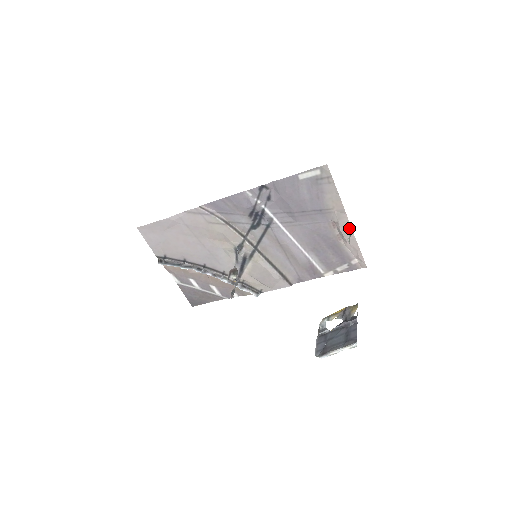
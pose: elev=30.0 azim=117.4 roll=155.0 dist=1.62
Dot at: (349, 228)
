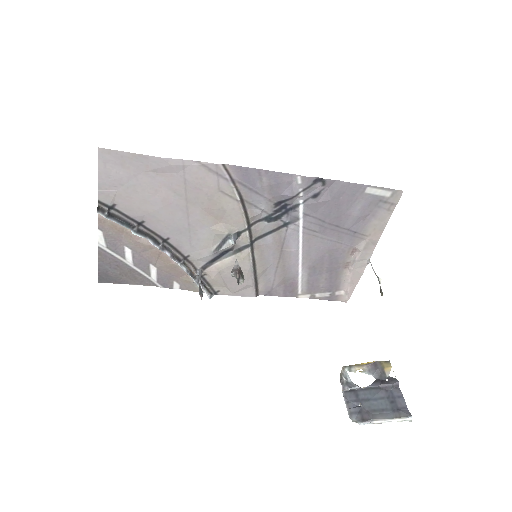
Dot at: (366, 261)
